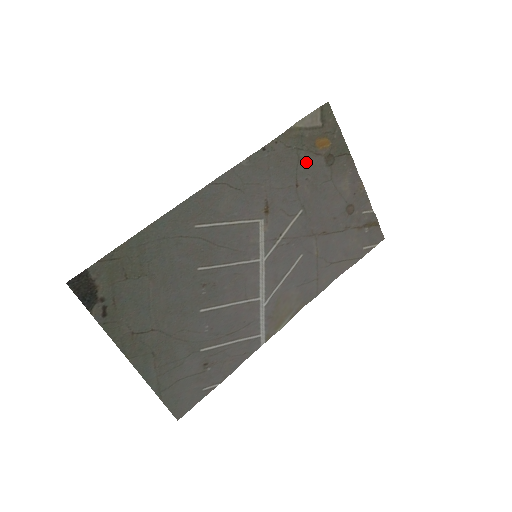
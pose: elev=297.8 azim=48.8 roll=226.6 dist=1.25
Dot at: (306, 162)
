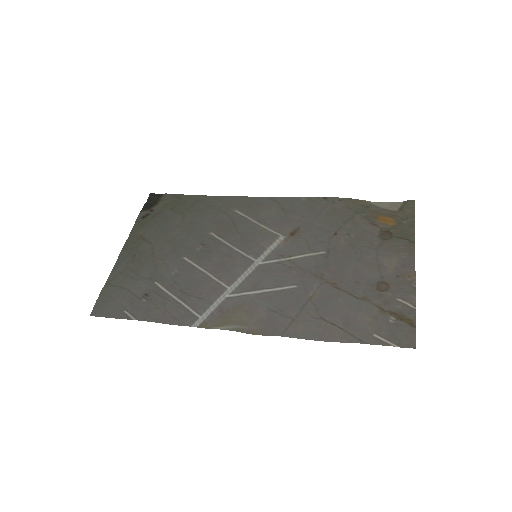
Dot at: (358, 224)
